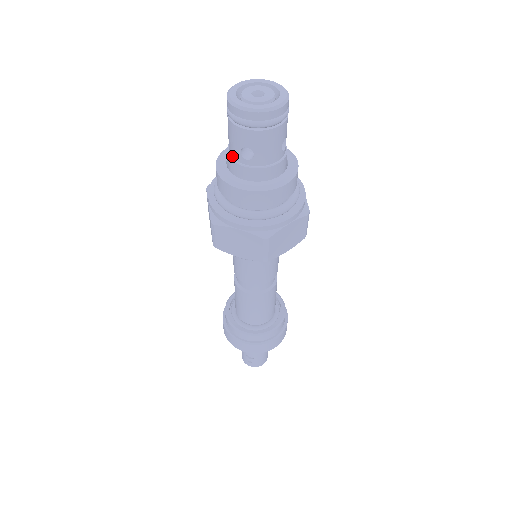
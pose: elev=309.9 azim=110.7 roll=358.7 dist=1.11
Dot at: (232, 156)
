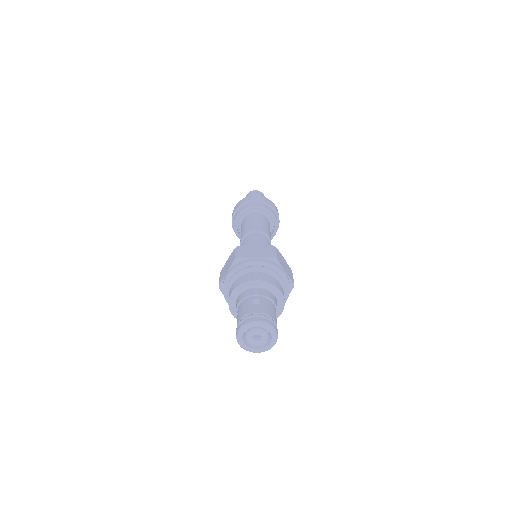
Dot at: occluded
